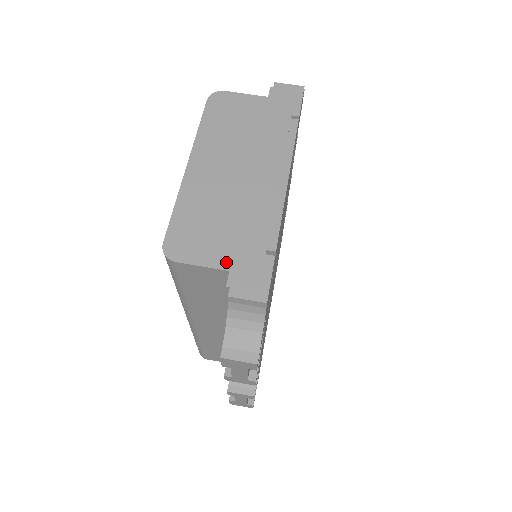
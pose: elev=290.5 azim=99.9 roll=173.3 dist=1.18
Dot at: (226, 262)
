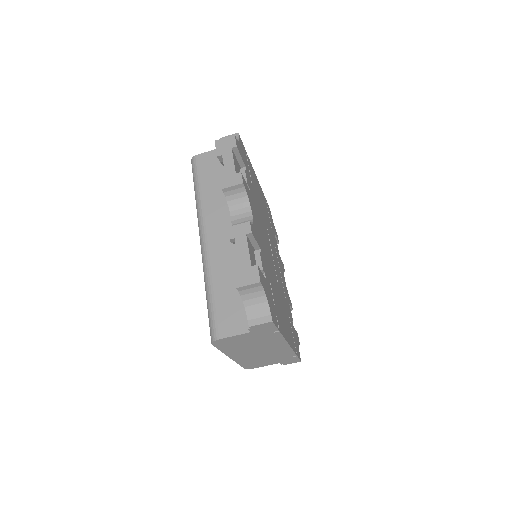
Dot at: (276, 363)
